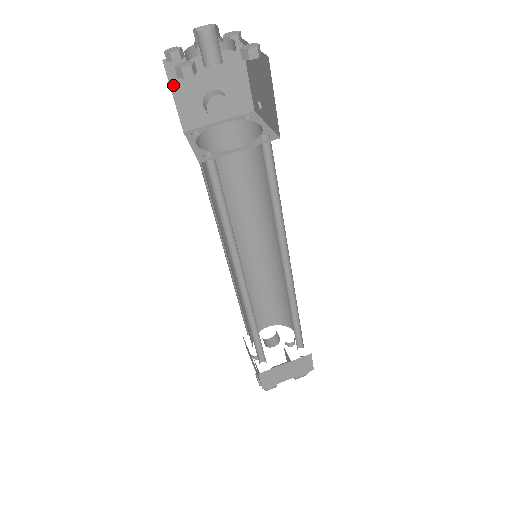
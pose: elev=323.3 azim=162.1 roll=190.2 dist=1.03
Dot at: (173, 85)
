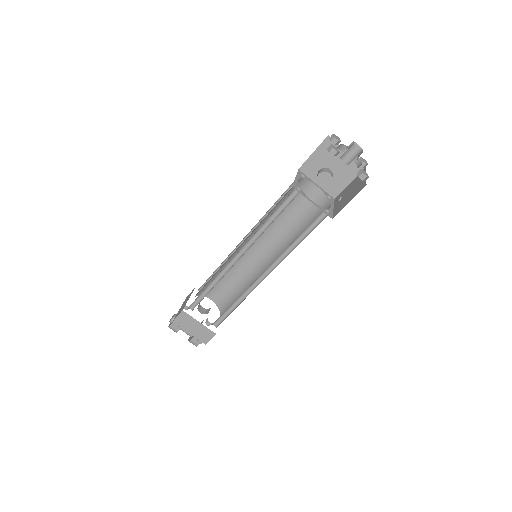
Dot at: (319, 148)
